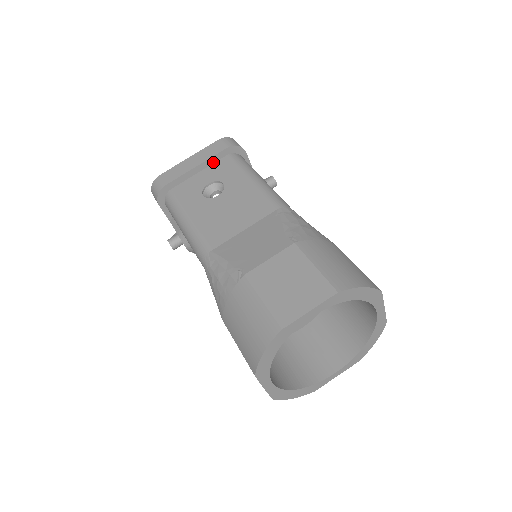
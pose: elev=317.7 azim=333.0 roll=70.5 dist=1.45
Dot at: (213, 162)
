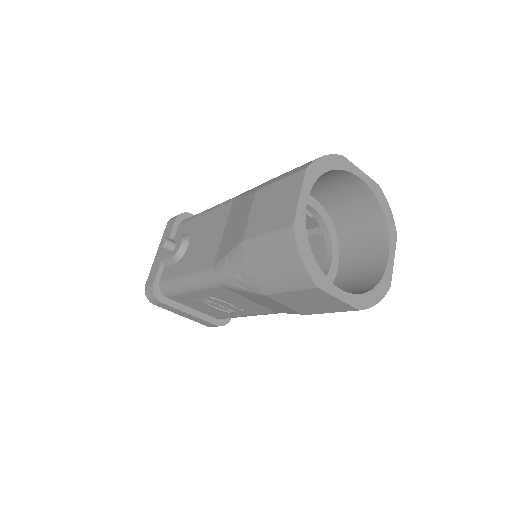
Dot at: occluded
